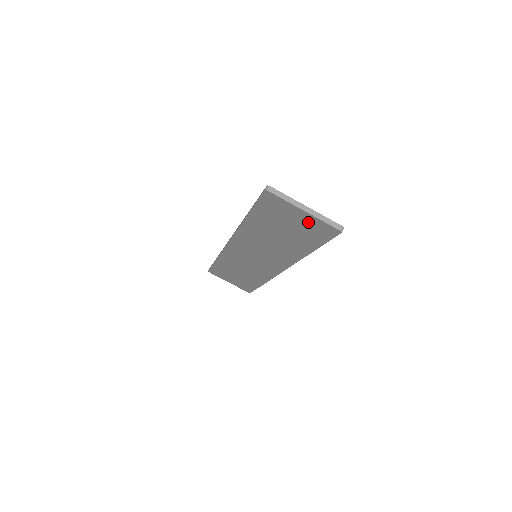
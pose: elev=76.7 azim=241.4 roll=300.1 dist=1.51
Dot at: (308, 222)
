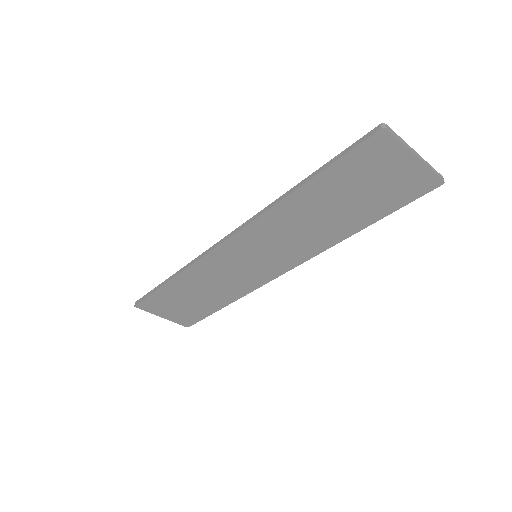
Dot at: (406, 175)
